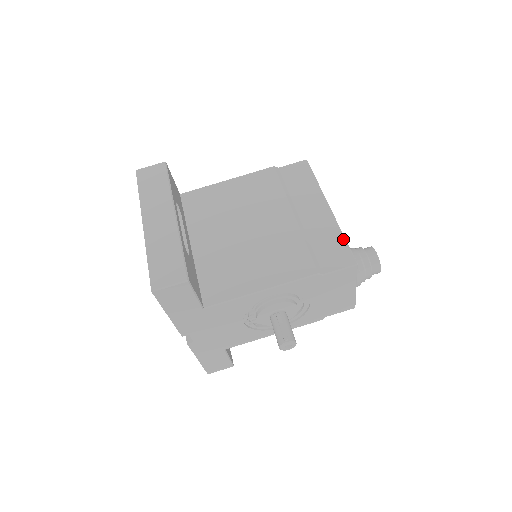
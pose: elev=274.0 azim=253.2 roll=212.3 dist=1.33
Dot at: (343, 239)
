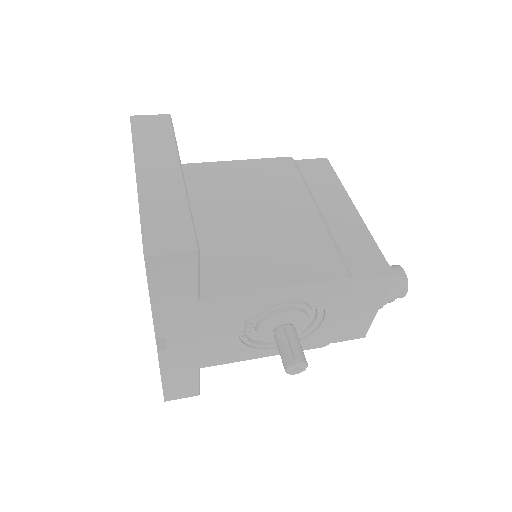
Dot at: (376, 246)
